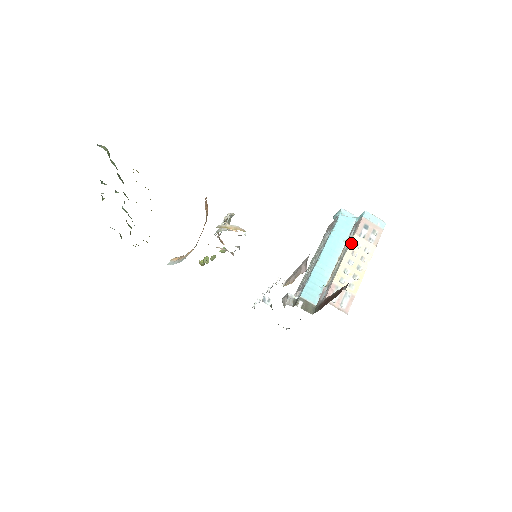
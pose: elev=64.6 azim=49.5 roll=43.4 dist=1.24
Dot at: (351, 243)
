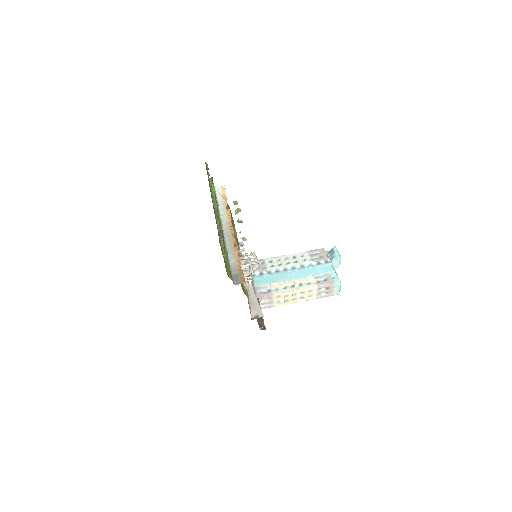
Dot at: (309, 288)
